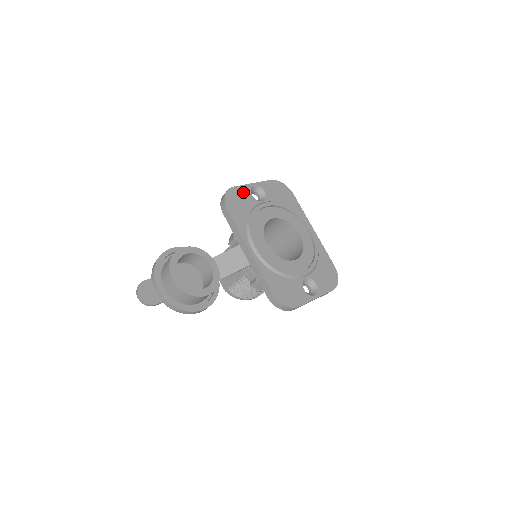
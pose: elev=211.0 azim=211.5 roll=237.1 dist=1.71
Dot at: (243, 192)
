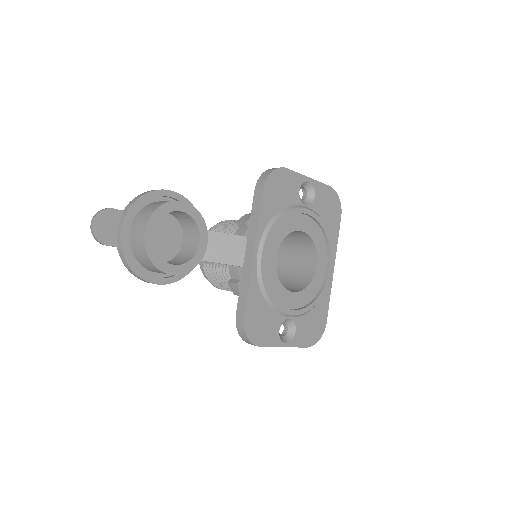
Dot at: (293, 181)
